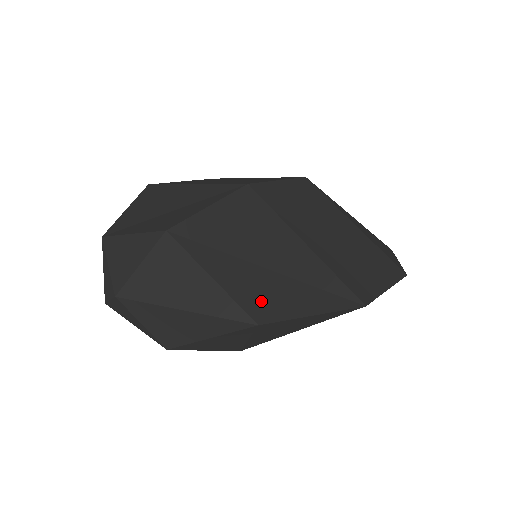
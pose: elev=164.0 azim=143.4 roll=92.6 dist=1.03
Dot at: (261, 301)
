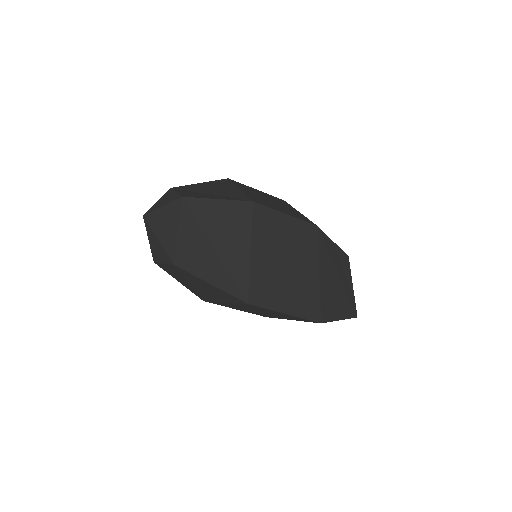
Dot at: (189, 257)
